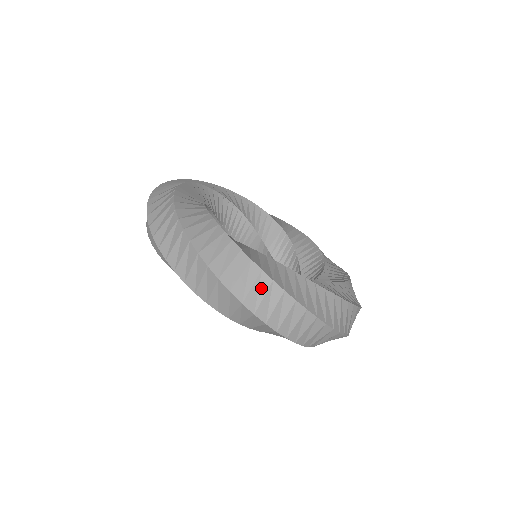
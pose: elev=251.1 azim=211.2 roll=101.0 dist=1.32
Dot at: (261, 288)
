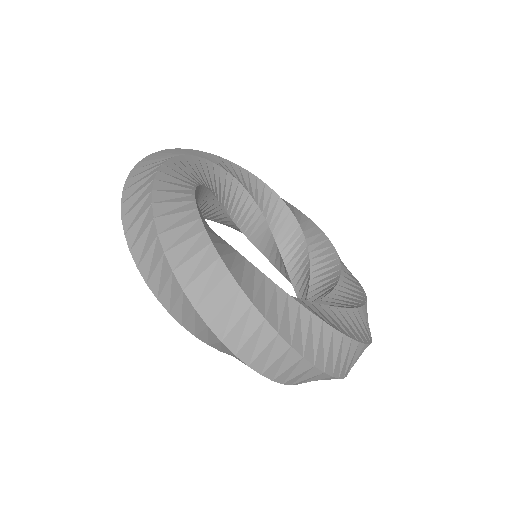
Dot at: (236, 310)
